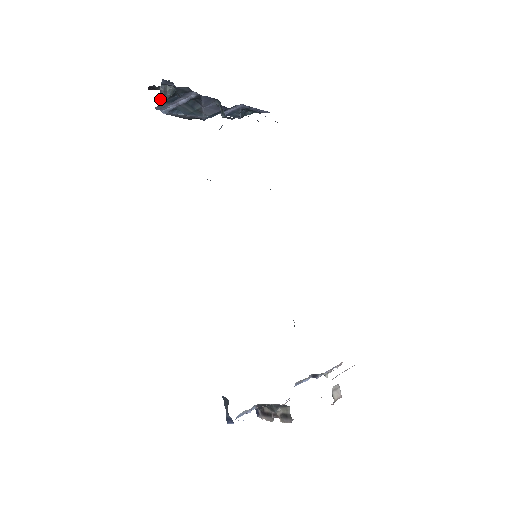
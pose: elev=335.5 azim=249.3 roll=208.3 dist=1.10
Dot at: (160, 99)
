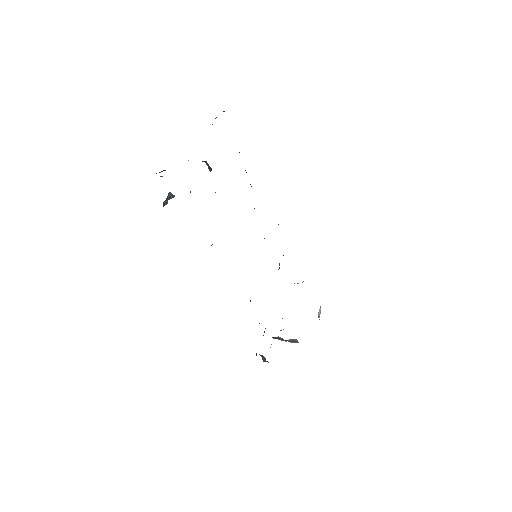
Dot at: occluded
